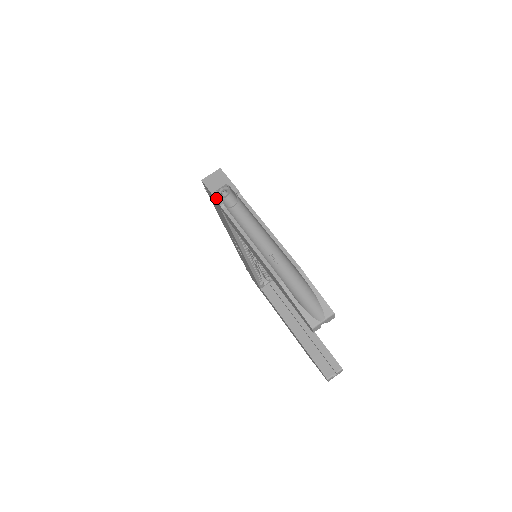
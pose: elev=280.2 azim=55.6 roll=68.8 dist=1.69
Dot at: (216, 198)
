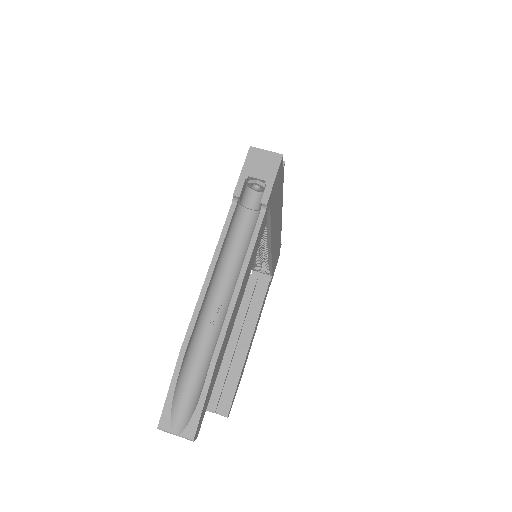
Dot at: (238, 185)
